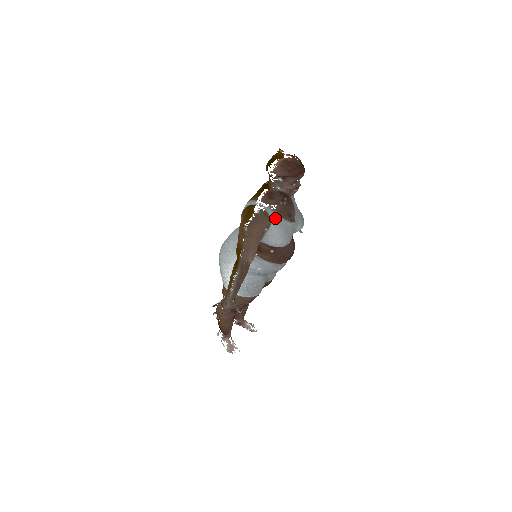
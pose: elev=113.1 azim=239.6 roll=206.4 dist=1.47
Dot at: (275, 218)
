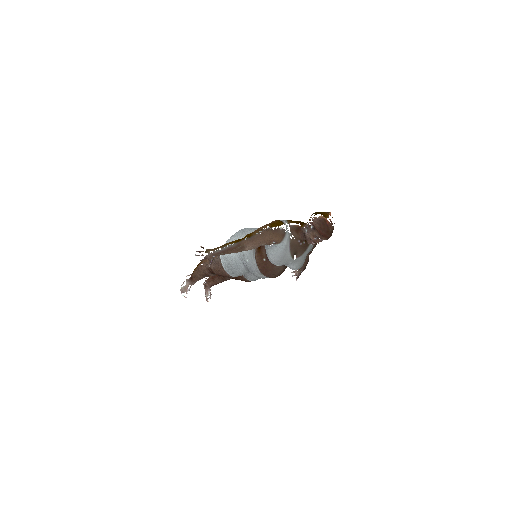
Dot at: (286, 243)
